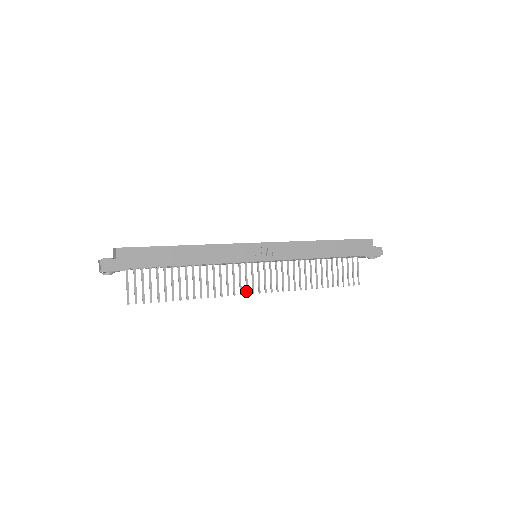
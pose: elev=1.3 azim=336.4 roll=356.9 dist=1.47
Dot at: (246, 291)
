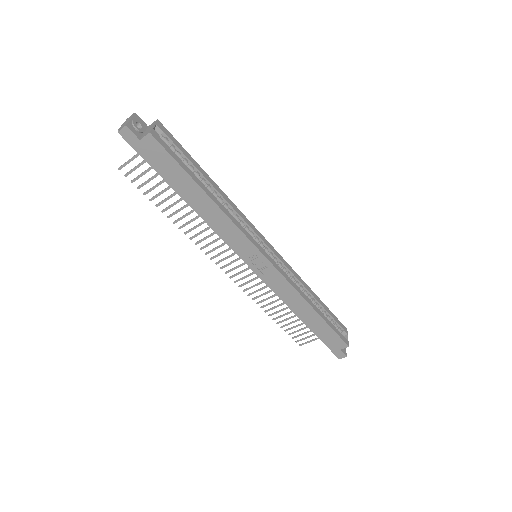
Dot at: (218, 261)
